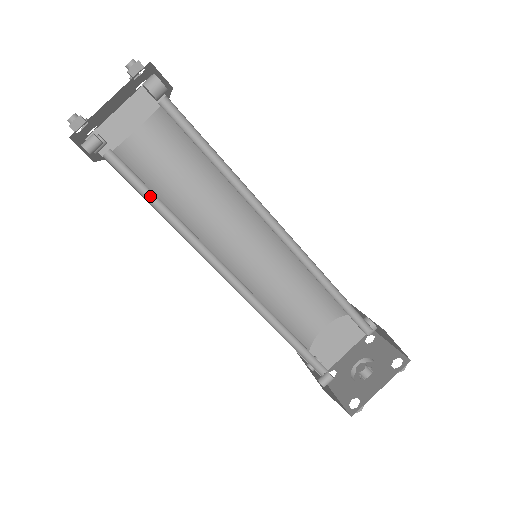
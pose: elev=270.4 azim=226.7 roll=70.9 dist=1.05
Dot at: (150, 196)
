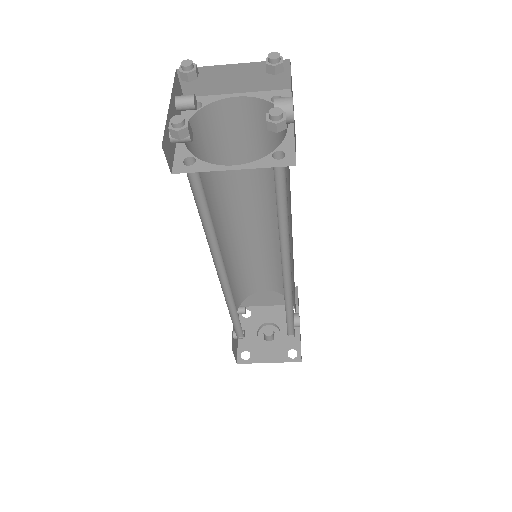
Dot at: (203, 203)
